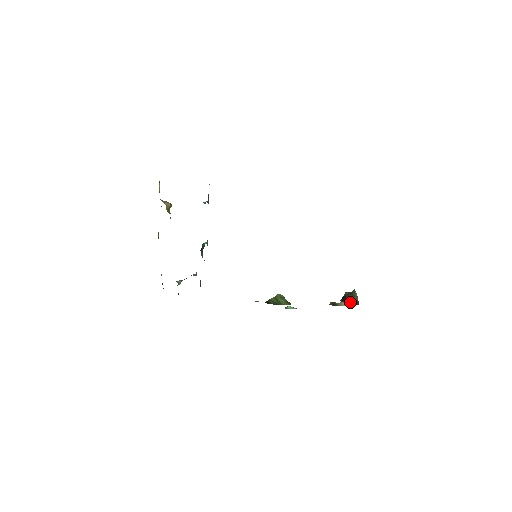
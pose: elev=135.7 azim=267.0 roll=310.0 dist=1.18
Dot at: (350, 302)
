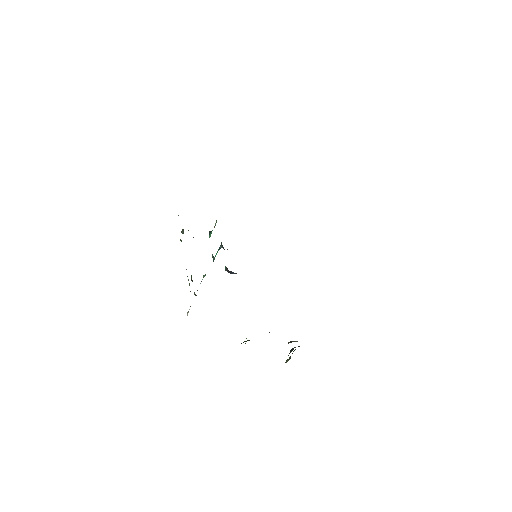
Dot at: occluded
